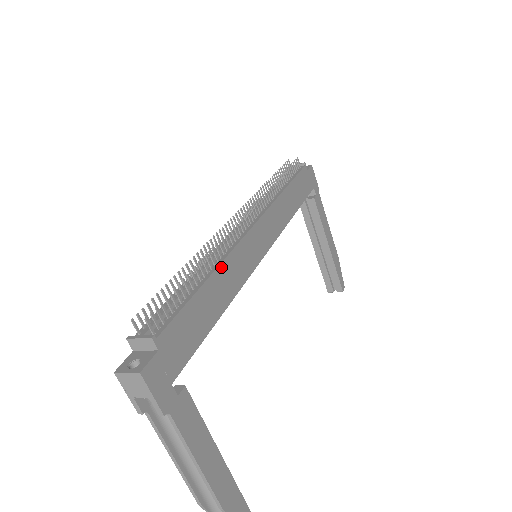
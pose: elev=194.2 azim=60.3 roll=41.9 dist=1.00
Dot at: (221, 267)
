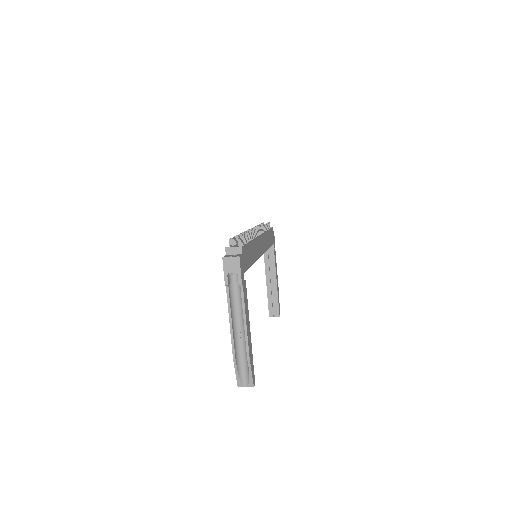
Dot at: (254, 242)
